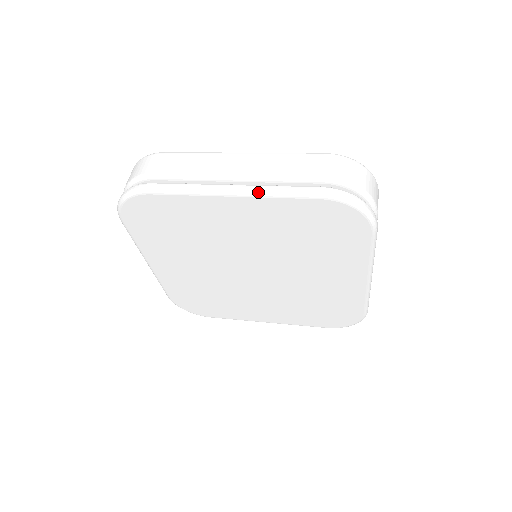
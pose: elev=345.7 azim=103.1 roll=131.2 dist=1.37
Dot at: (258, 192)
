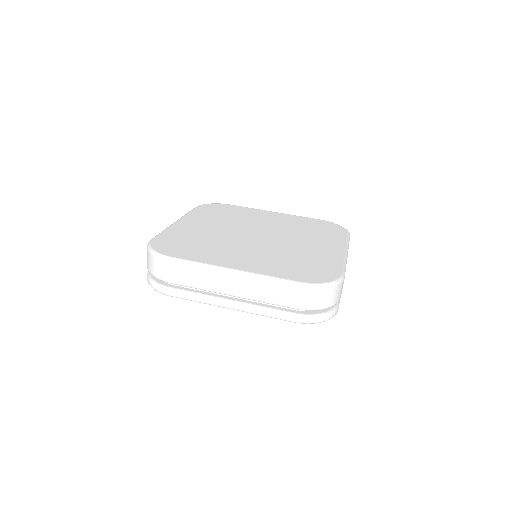
Dot at: occluded
